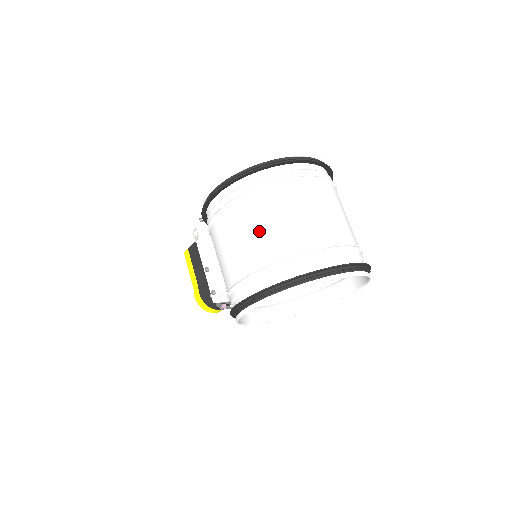
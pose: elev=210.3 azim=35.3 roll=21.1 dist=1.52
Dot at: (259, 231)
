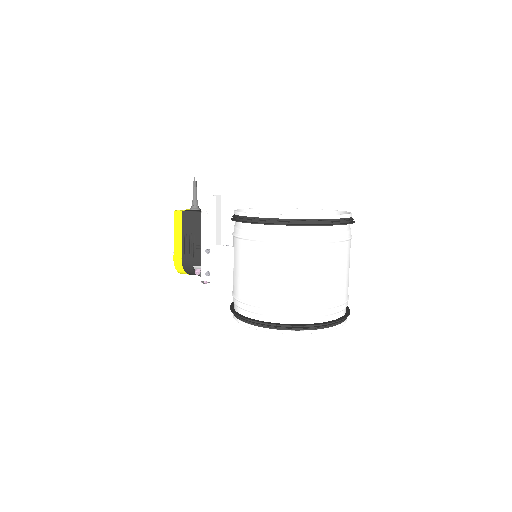
Dot at: (305, 278)
